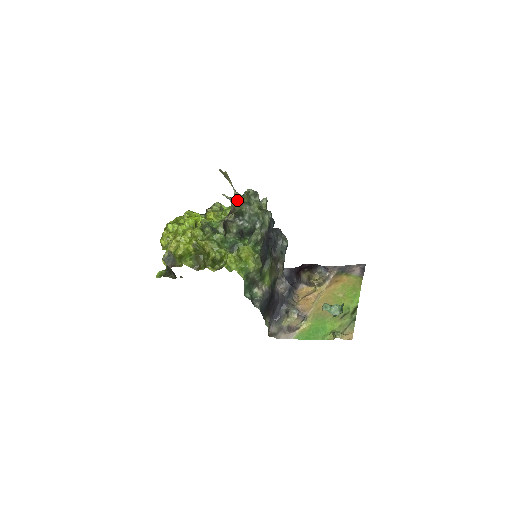
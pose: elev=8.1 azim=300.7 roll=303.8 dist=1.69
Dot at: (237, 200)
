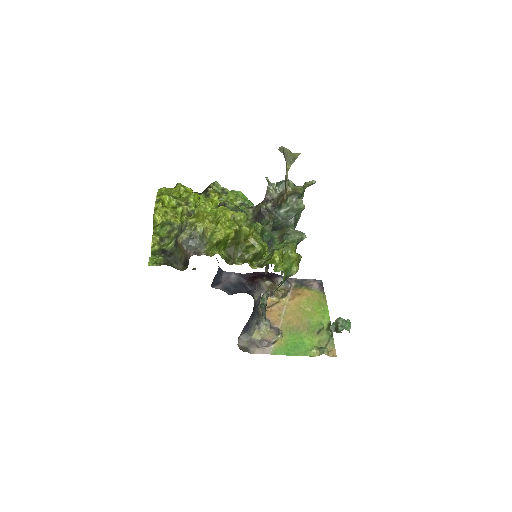
Dot at: (290, 189)
